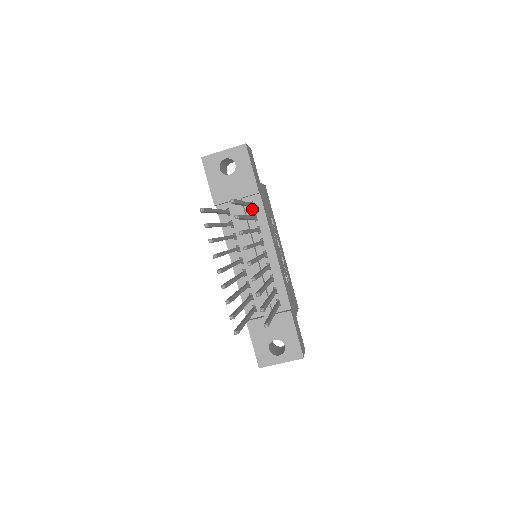
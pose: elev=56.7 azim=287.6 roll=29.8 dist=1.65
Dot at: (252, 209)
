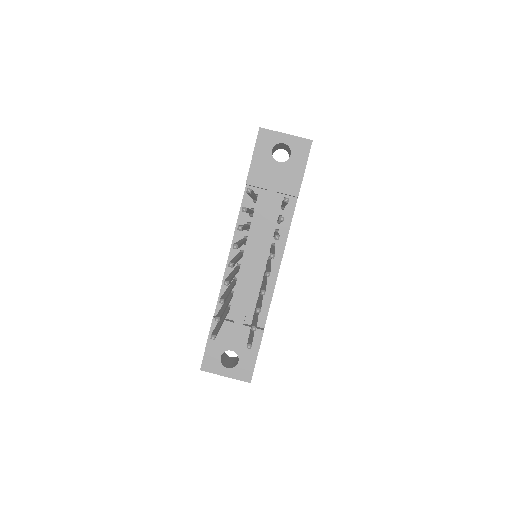
Dot at: (281, 209)
